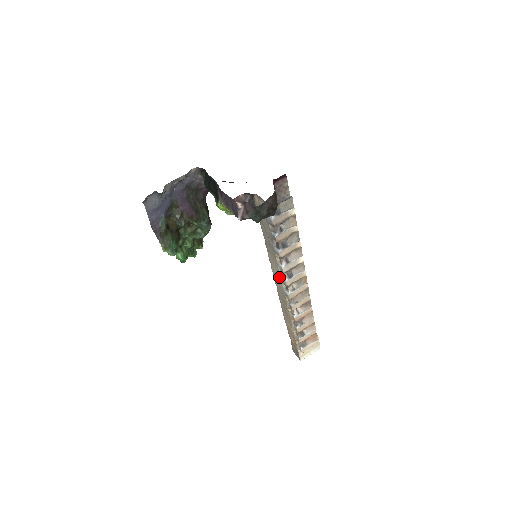
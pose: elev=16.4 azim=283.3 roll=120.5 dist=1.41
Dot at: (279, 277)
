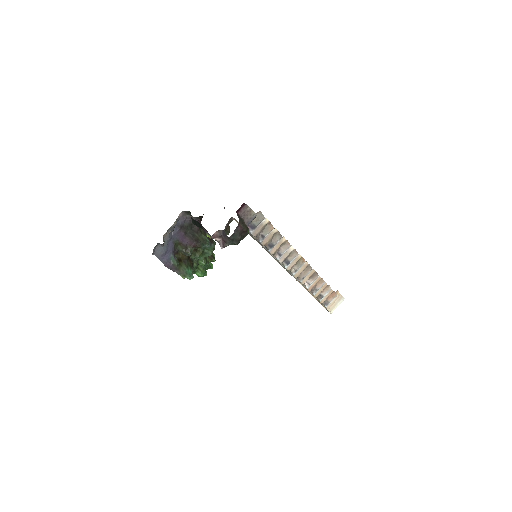
Dot at: occluded
